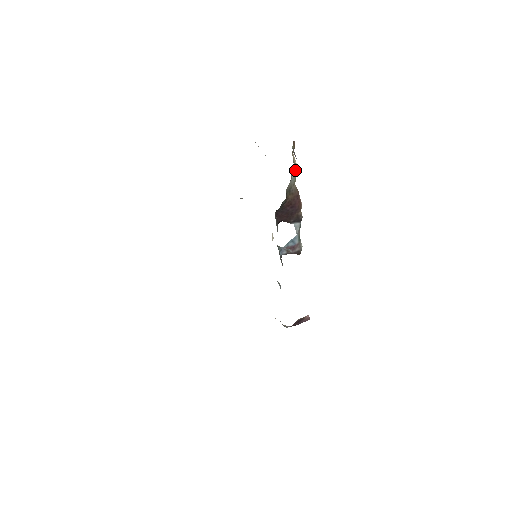
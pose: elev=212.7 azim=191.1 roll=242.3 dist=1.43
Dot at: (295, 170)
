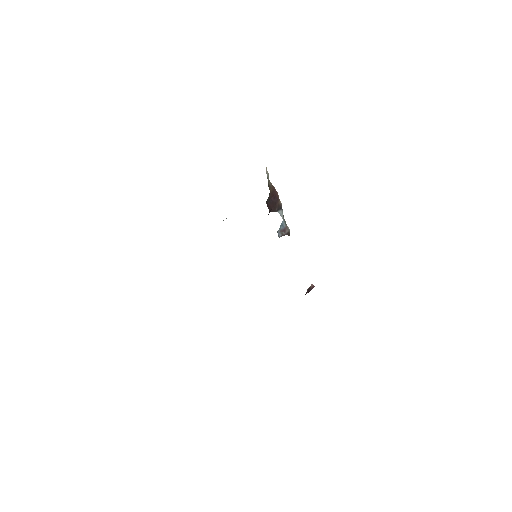
Dot at: (267, 171)
